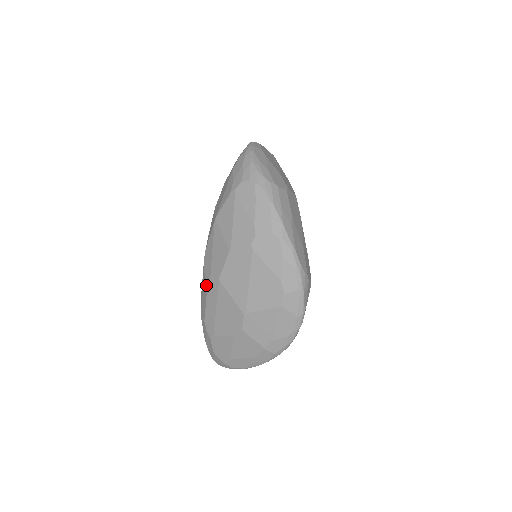
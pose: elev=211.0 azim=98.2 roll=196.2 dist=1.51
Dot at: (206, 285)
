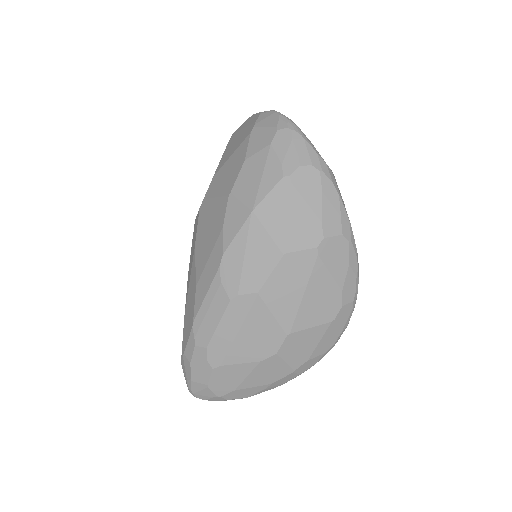
Dot at: (226, 300)
